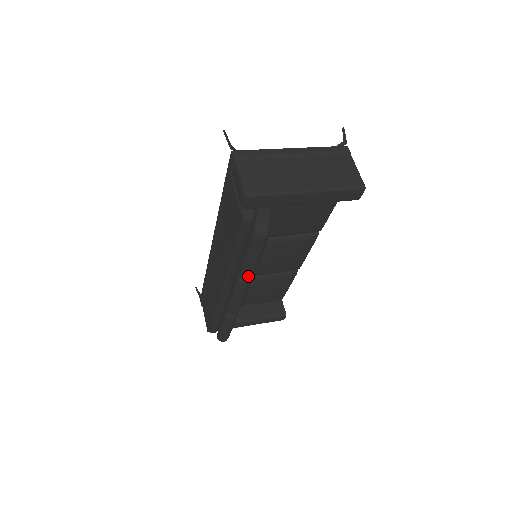
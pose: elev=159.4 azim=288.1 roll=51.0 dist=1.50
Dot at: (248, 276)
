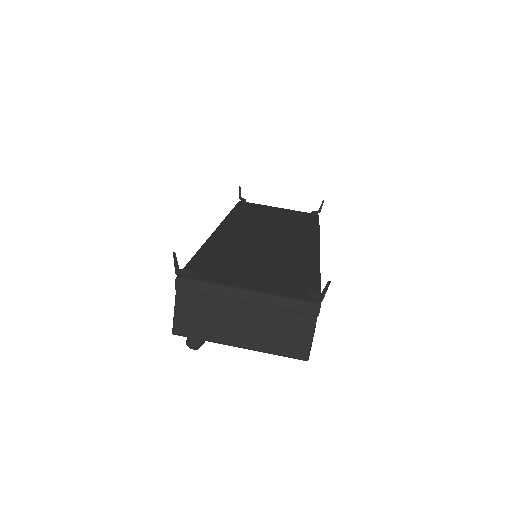
Dot at: occluded
